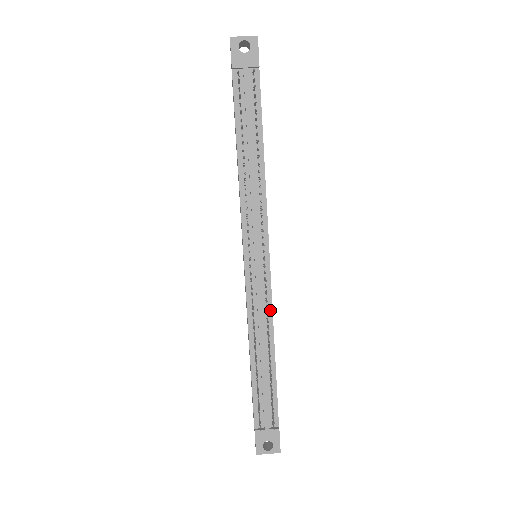
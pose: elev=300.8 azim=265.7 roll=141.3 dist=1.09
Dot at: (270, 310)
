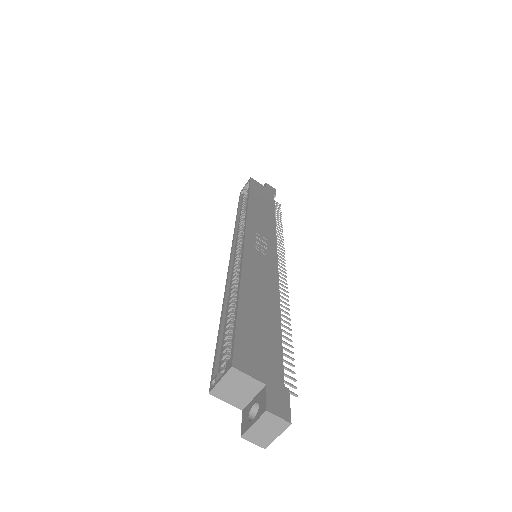
Dot at: occluded
